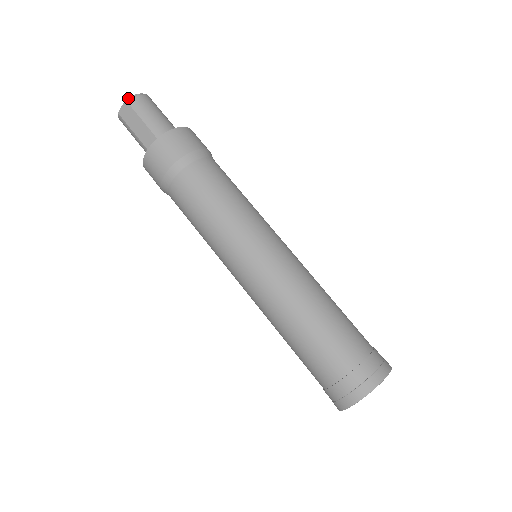
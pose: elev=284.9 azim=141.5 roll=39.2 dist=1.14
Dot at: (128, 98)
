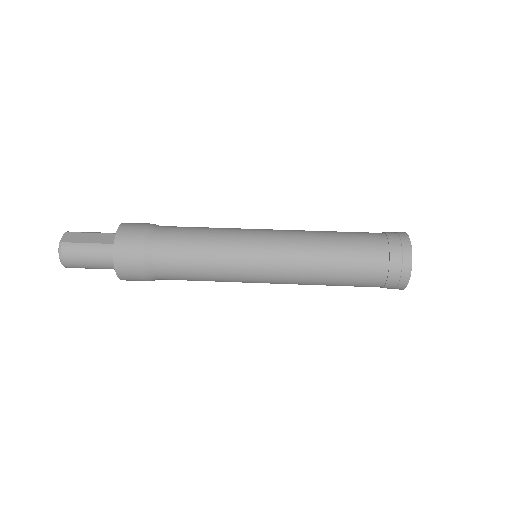
Dot at: (67, 231)
